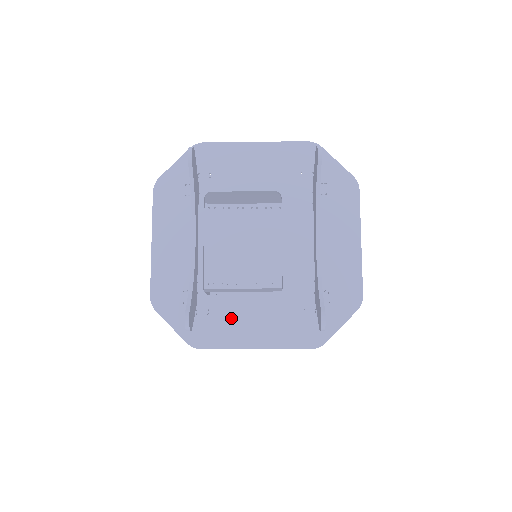
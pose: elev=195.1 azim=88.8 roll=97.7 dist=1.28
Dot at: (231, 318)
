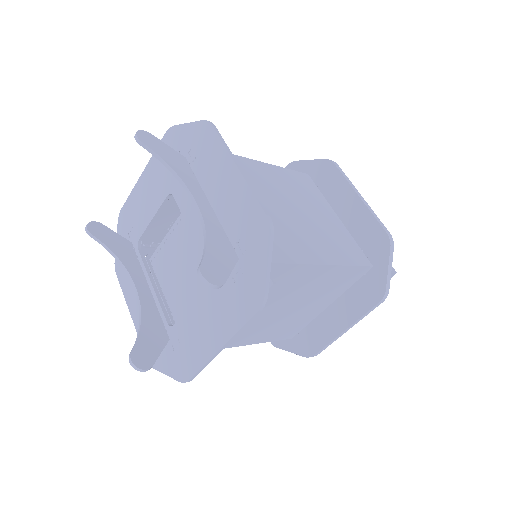
Dot at: (193, 334)
